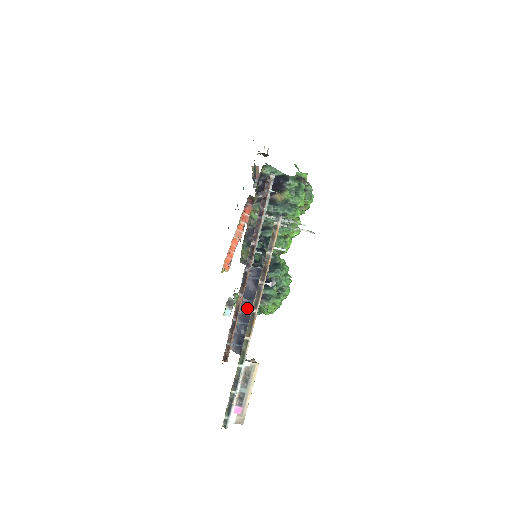
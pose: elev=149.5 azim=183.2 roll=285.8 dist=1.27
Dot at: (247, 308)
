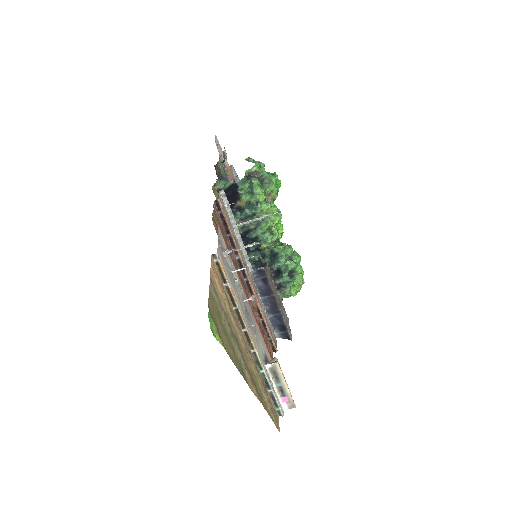
Dot at: (270, 303)
